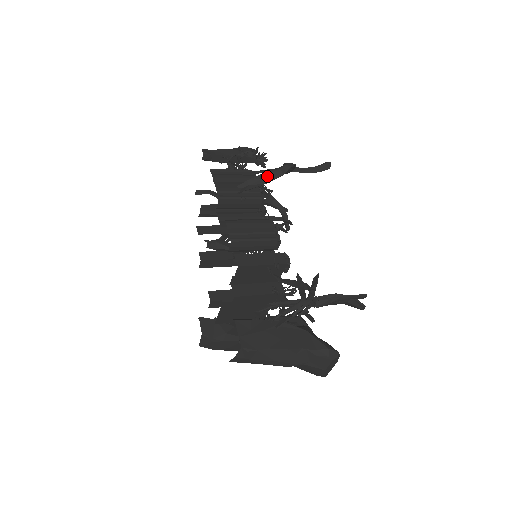
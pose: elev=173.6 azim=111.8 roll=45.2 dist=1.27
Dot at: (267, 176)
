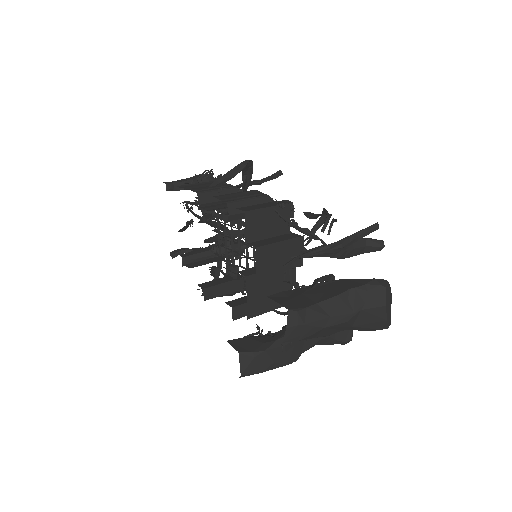
Dot at: (232, 172)
